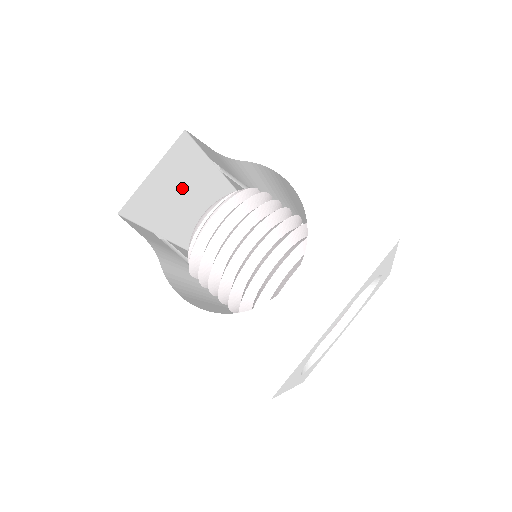
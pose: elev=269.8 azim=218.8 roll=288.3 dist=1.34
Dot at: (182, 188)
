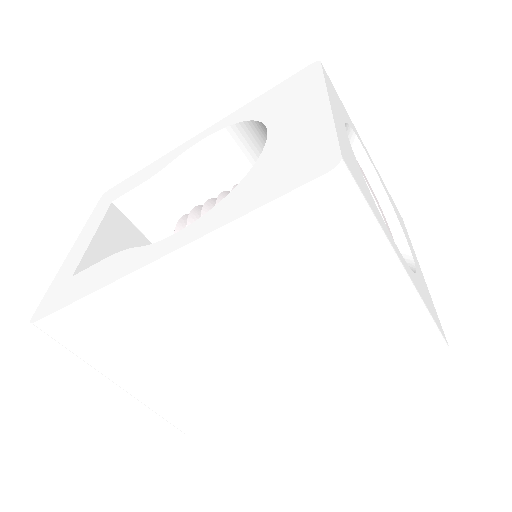
Dot at: occluded
